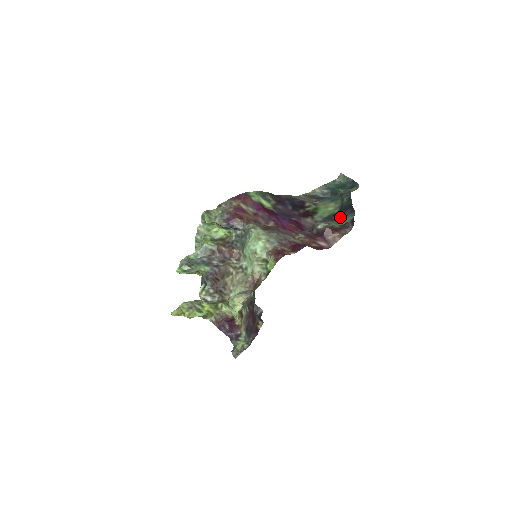
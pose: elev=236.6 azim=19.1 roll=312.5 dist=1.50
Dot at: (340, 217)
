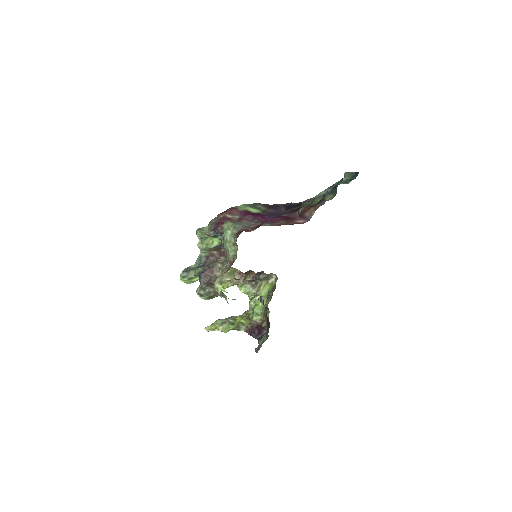
Dot at: occluded
